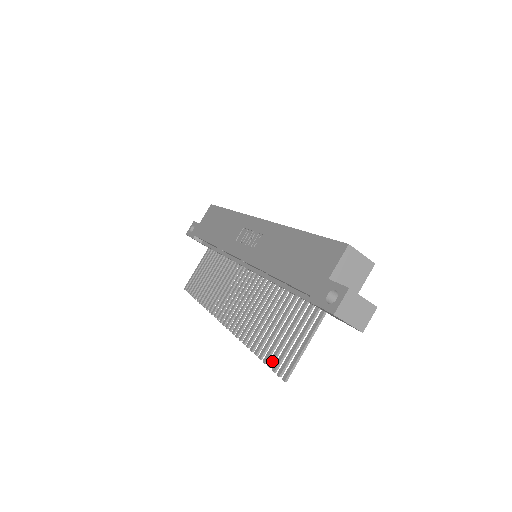
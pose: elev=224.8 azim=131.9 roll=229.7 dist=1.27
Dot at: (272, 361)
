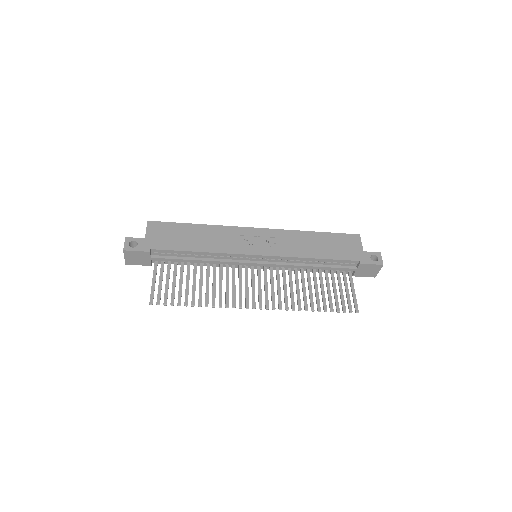
Dot at: (339, 308)
